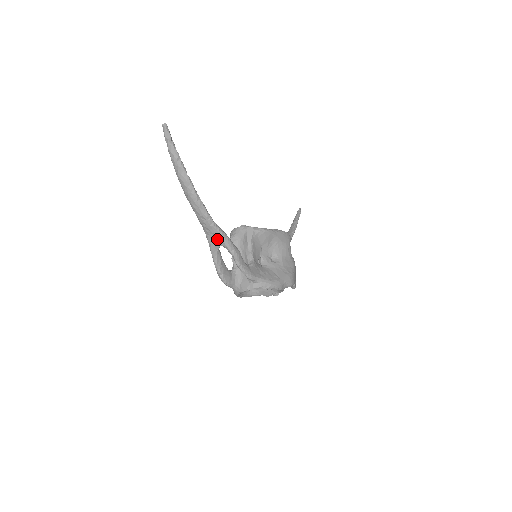
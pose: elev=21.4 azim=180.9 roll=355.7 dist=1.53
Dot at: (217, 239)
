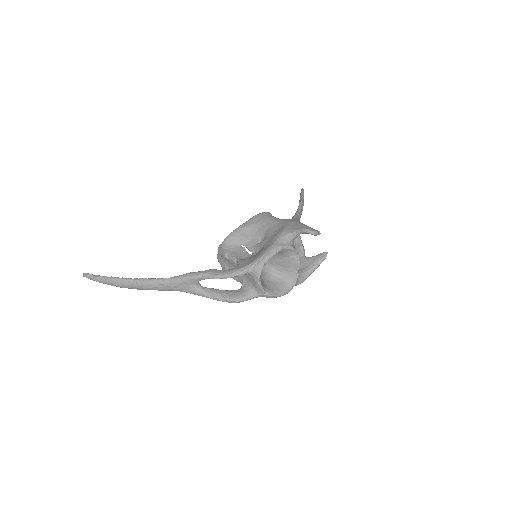
Dot at: (187, 284)
